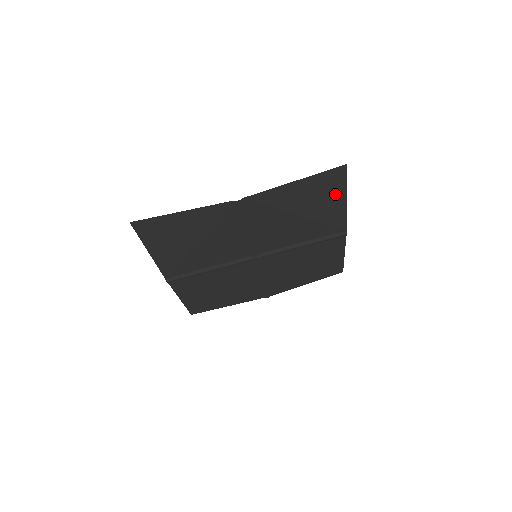
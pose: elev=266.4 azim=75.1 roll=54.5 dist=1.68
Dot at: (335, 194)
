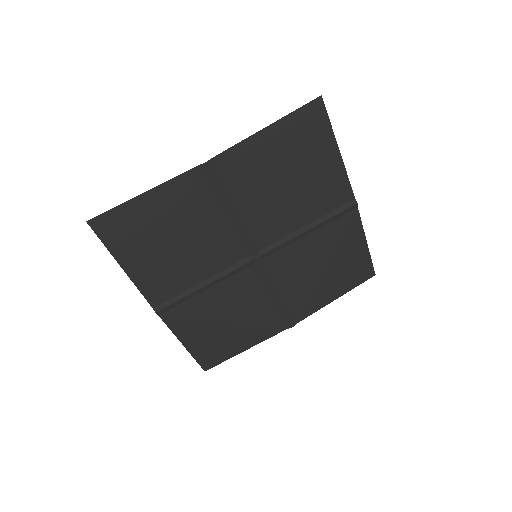
Dot at: (322, 143)
